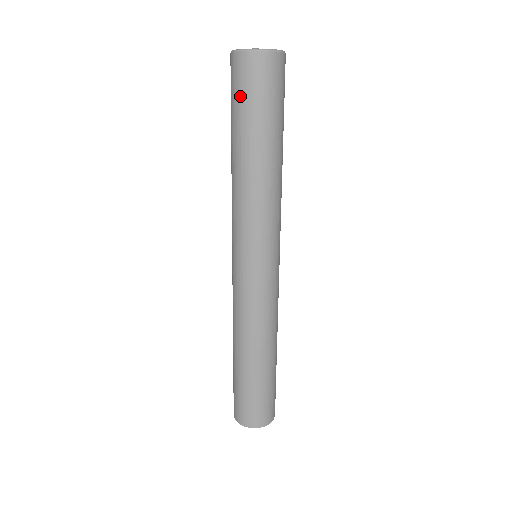
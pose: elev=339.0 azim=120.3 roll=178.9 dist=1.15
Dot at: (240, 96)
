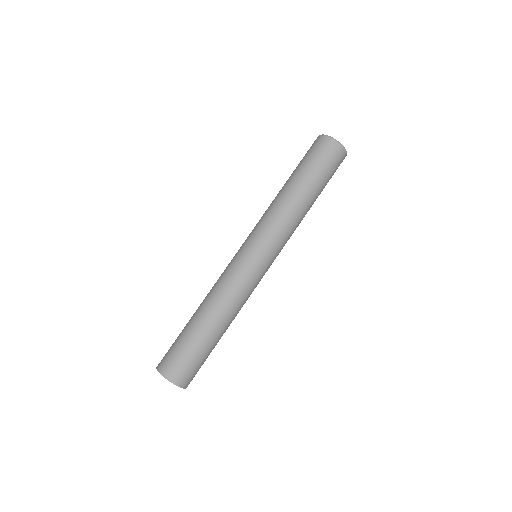
Dot at: (306, 155)
